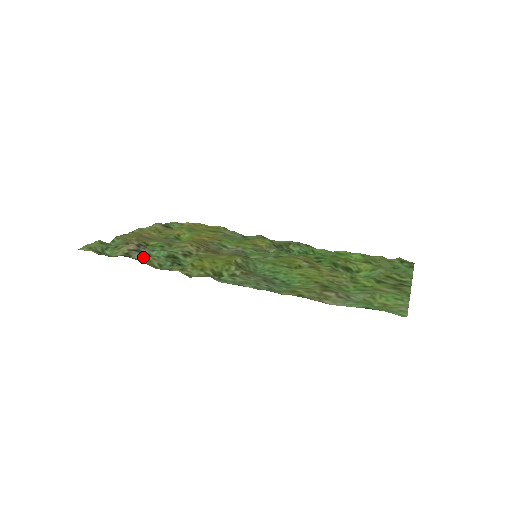
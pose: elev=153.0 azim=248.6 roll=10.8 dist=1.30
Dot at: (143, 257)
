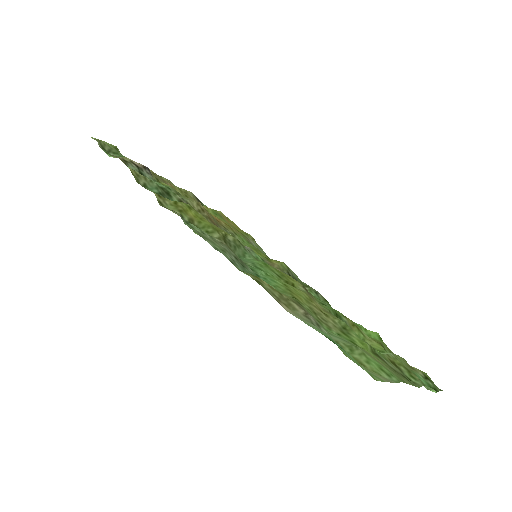
Dot at: (137, 171)
